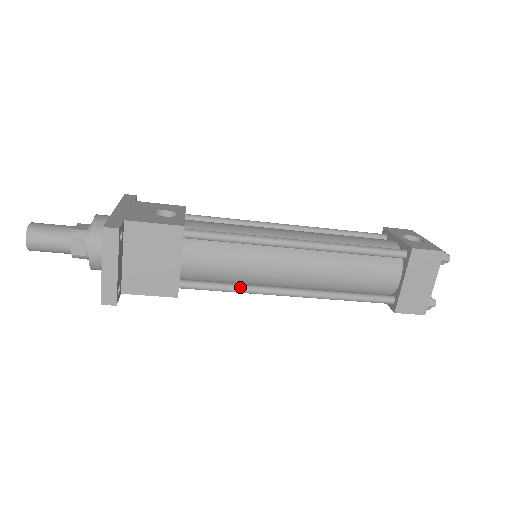
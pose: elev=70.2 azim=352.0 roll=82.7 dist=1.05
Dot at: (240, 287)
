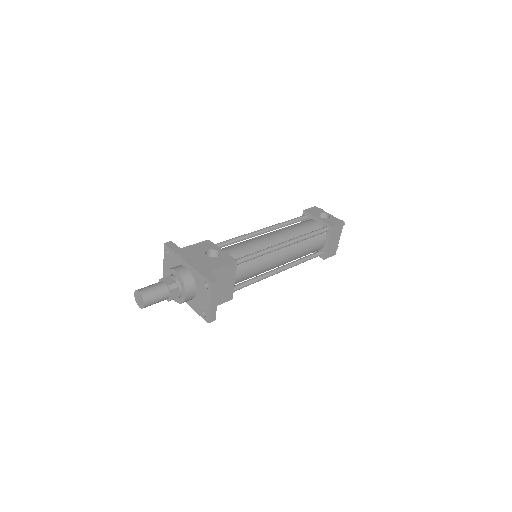
Dot at: (258, 279)
